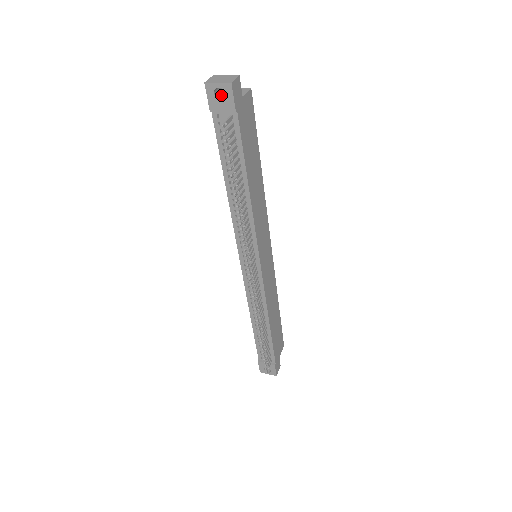
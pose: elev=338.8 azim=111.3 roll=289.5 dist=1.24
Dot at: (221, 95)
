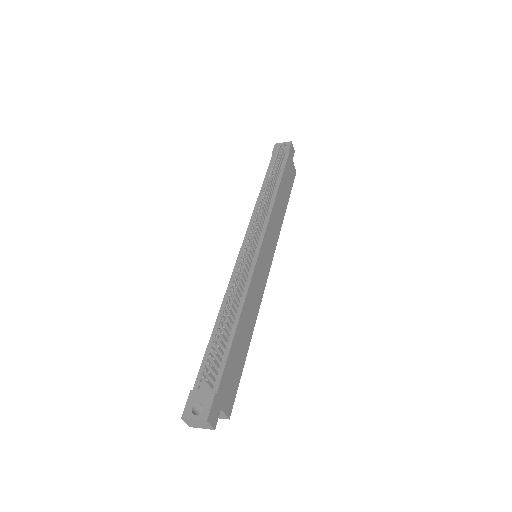
Dot at: occluded
